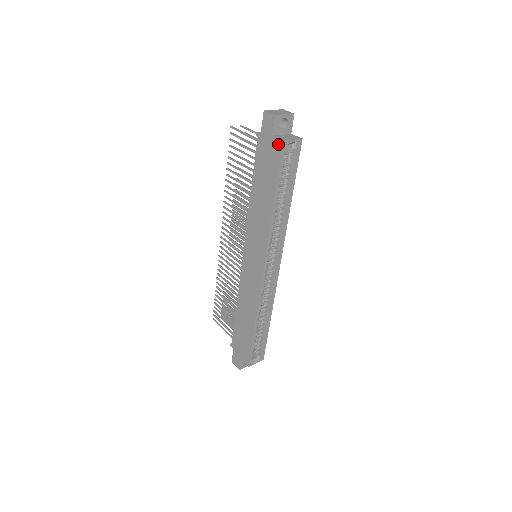
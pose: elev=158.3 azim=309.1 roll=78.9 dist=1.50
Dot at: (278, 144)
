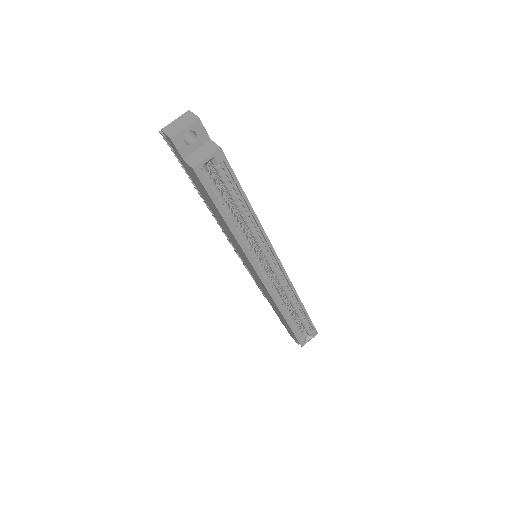
Dot at: (192, 170)
